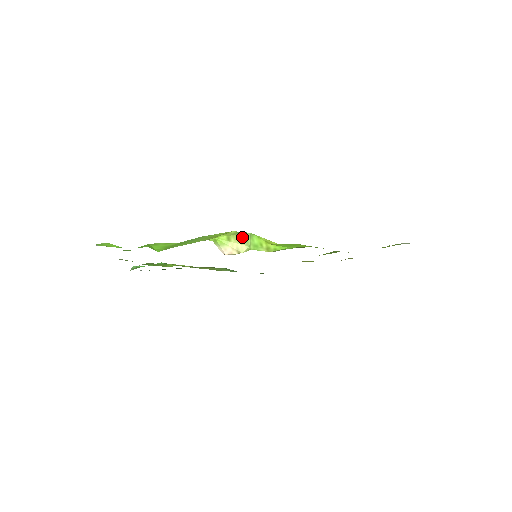
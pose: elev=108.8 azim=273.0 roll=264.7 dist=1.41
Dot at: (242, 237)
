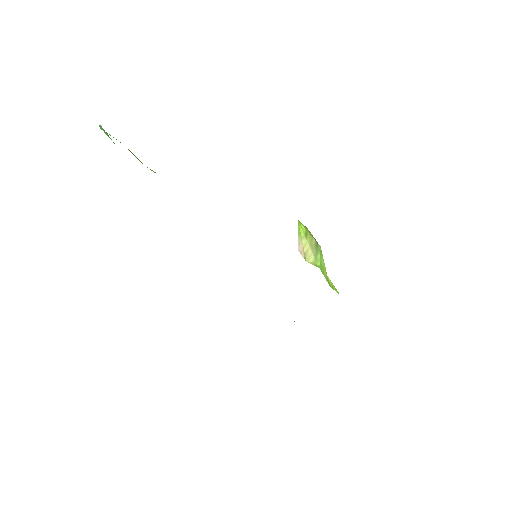
Dot at: (315, 244)
